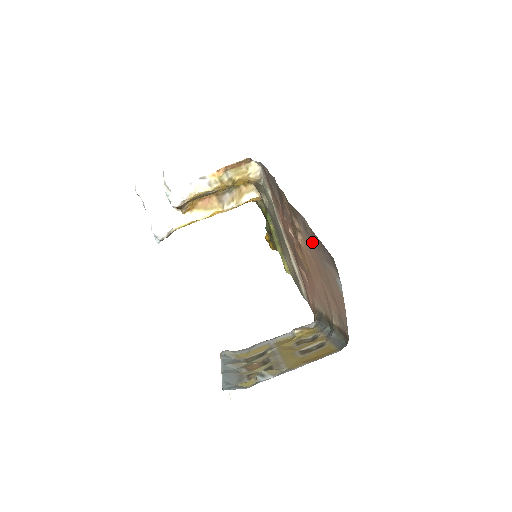
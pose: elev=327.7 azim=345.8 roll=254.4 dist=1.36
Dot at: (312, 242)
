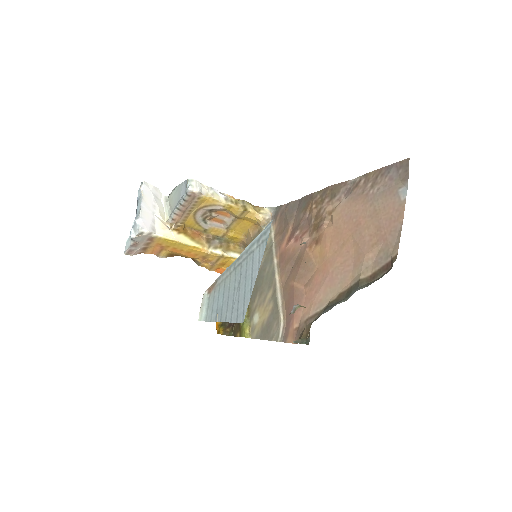
Dot at: (360, 193)
